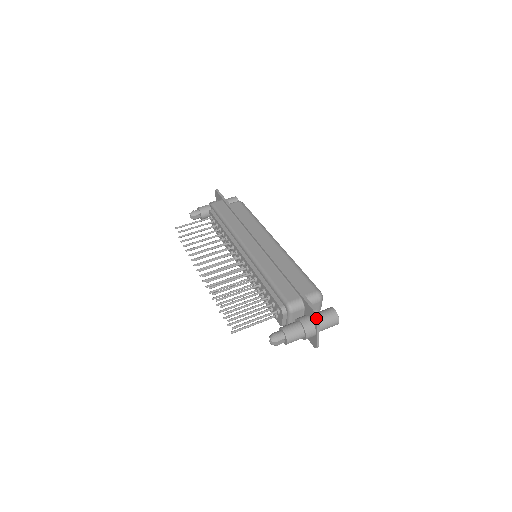
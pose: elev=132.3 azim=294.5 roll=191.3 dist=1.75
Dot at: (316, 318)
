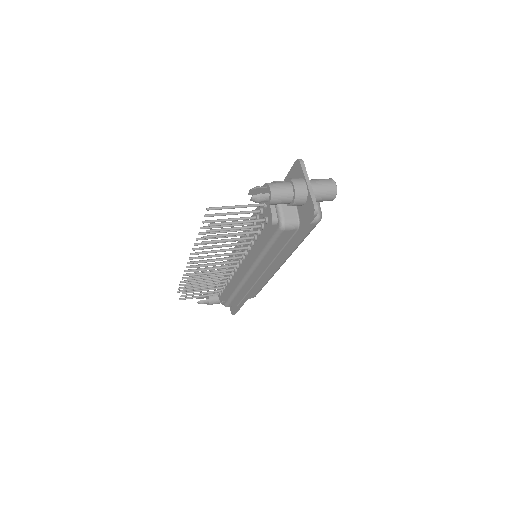
Dot at: (299, 162)
